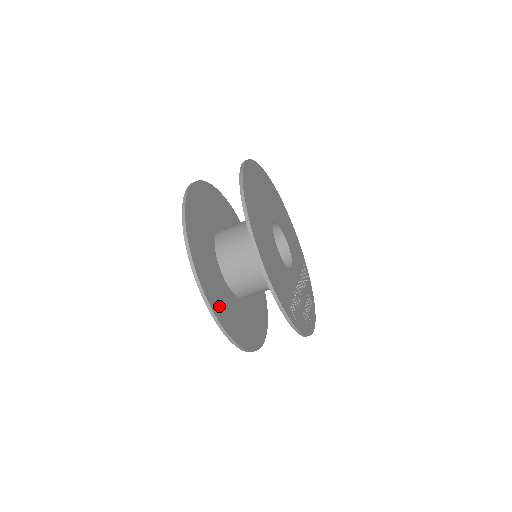
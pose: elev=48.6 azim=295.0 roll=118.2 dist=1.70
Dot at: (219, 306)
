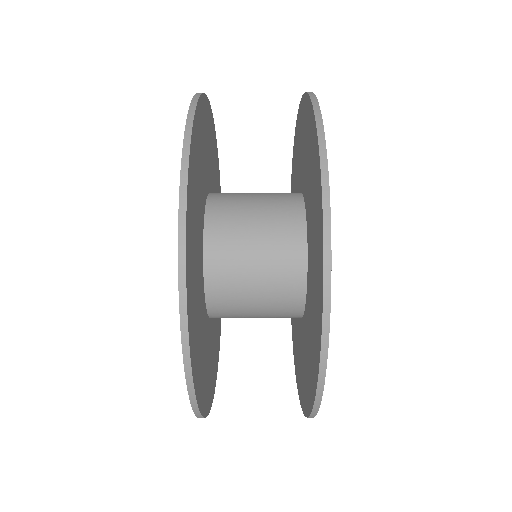
Dot at: (192, 296)
